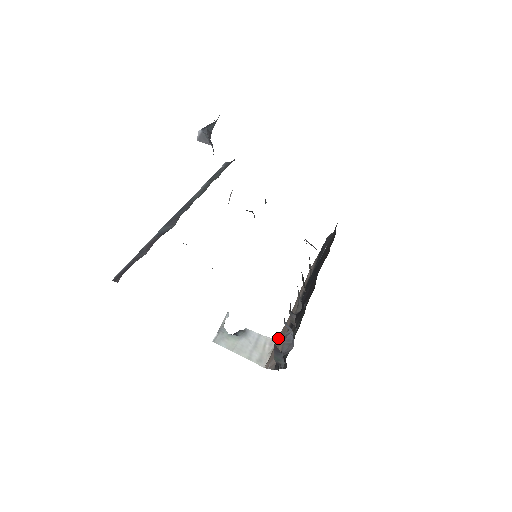
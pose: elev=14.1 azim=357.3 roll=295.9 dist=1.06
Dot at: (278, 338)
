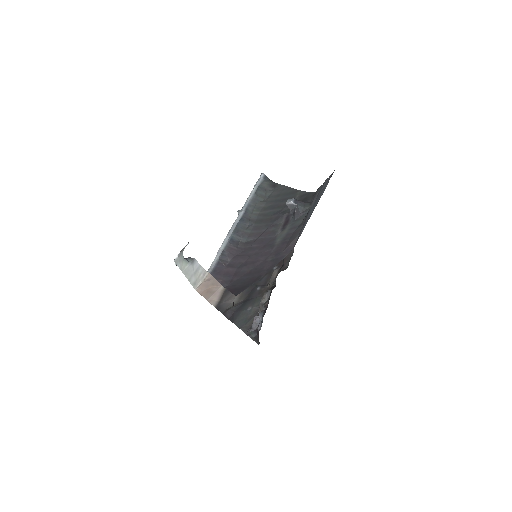
Dot at: occluded
